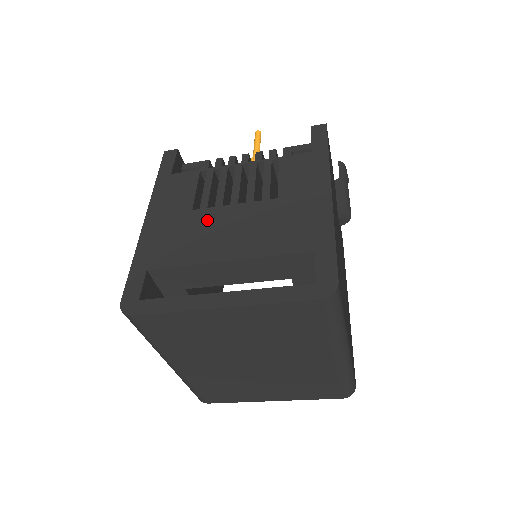
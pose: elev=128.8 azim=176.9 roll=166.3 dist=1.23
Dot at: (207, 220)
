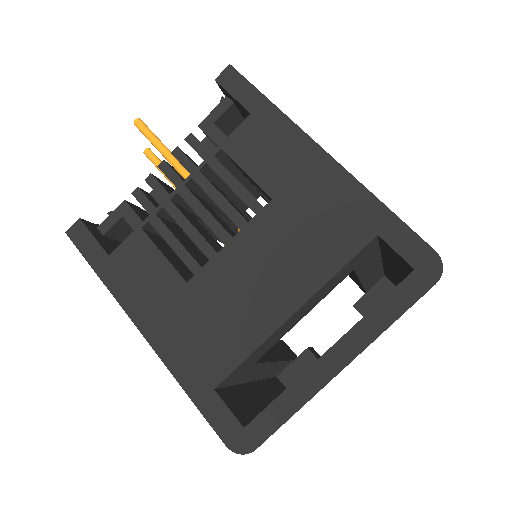
Dot at: (218, 283)
